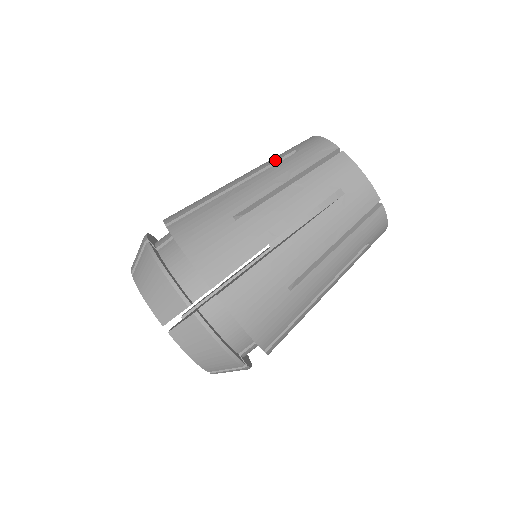
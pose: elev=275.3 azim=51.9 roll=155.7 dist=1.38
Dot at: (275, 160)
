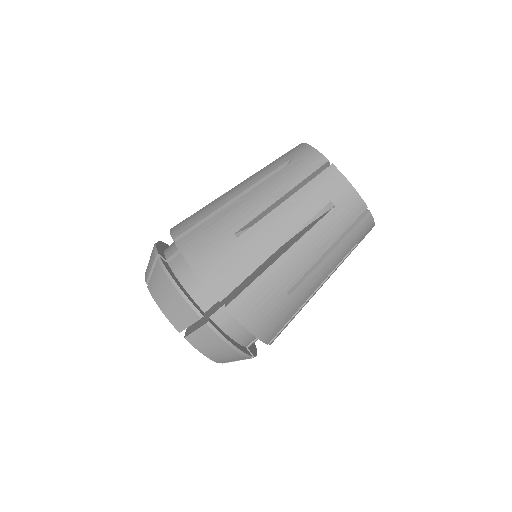
Dot at: (270, 171)
